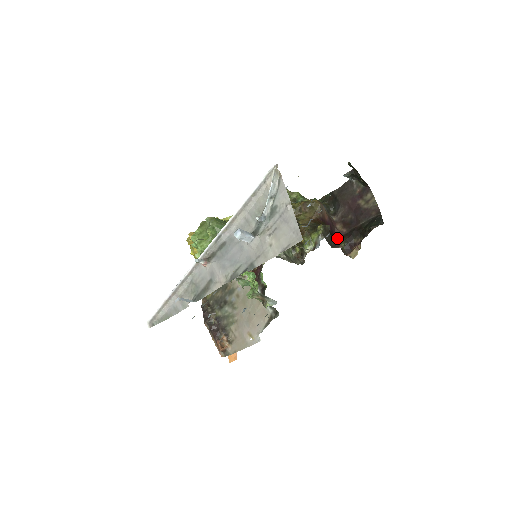
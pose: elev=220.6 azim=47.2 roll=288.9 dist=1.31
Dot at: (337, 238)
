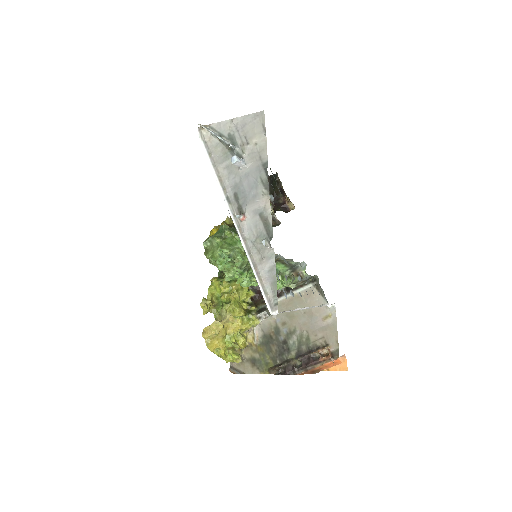
Dot at: occluded
